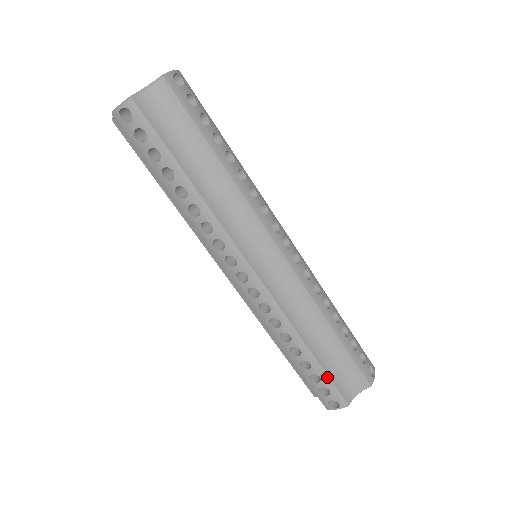
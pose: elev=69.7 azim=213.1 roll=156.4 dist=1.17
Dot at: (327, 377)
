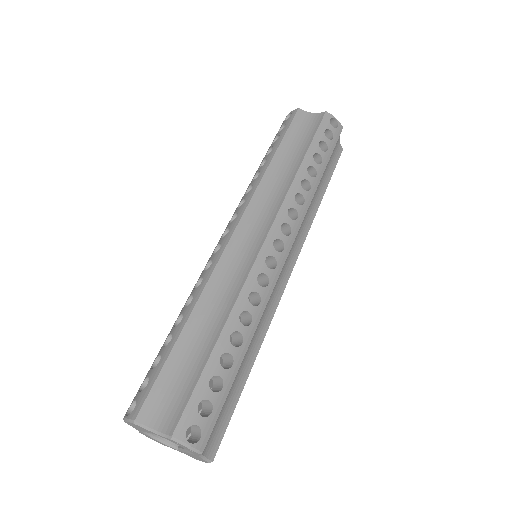
Dot at: (226, 395)
